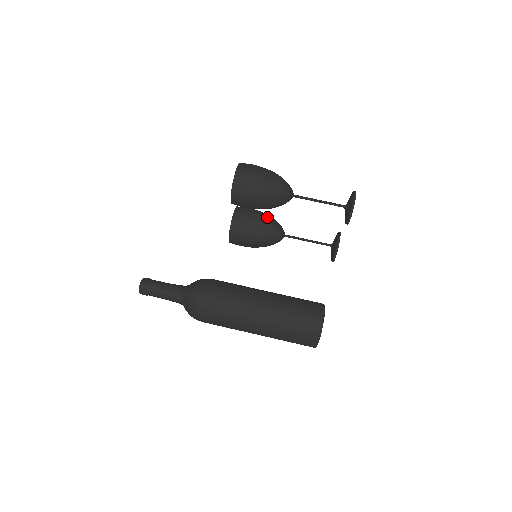
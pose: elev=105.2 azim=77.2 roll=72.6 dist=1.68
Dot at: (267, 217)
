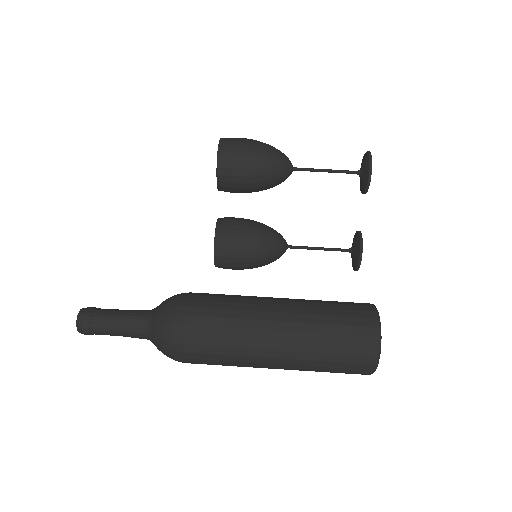
Dot at: occluded
